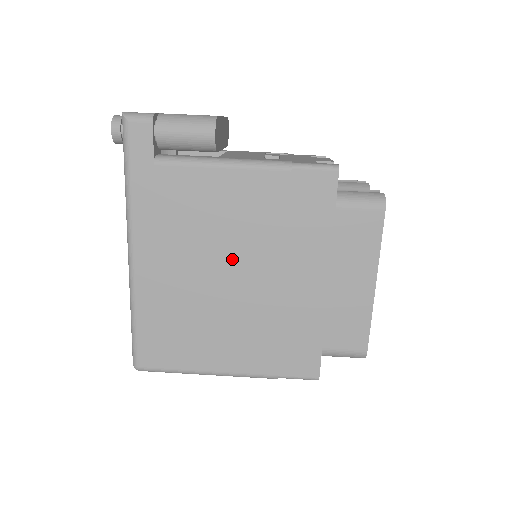
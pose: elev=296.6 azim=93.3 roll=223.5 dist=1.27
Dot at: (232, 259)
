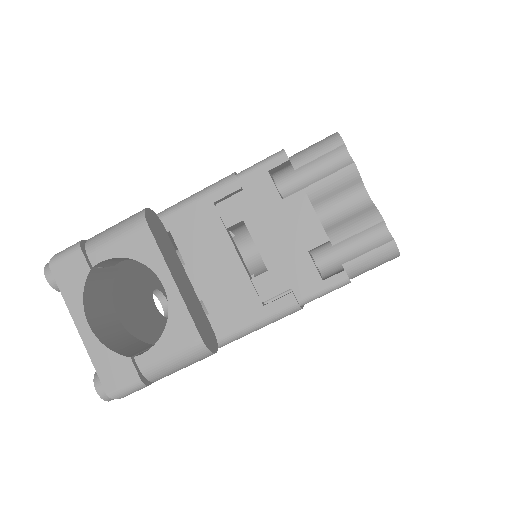
Dot at: occluded
